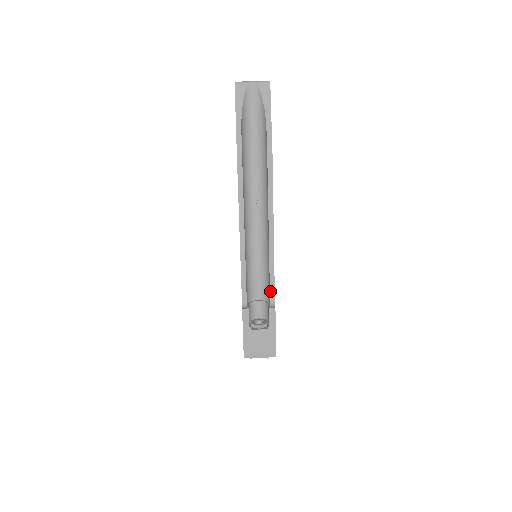
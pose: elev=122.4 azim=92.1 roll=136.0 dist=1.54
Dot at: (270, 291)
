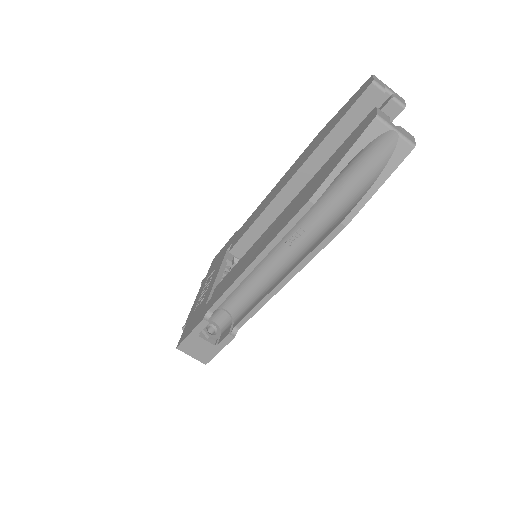
Dot at: (241, 320)
